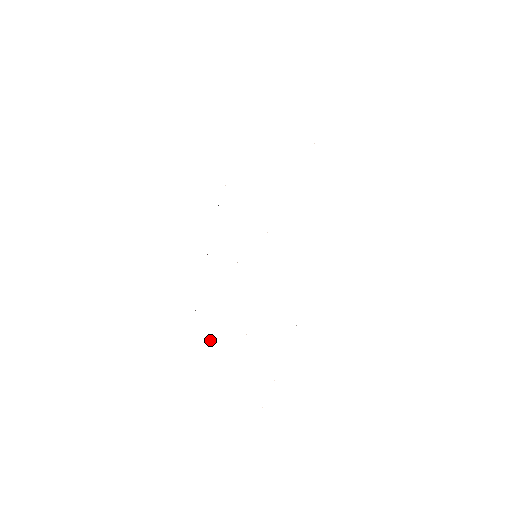
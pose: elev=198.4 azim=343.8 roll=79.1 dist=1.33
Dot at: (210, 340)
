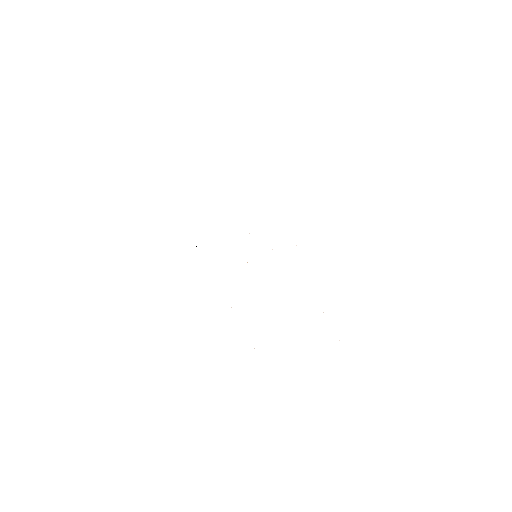
Dot at: occluded
